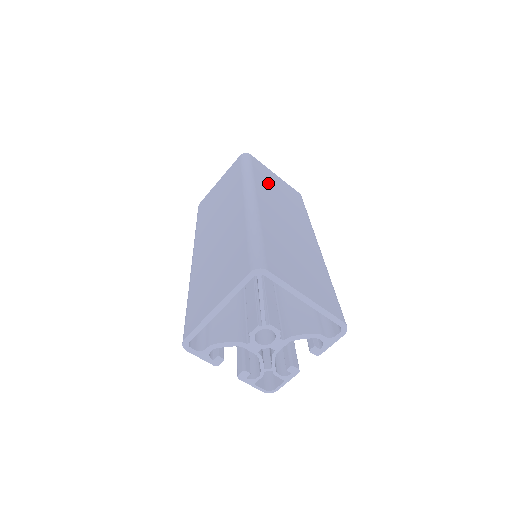
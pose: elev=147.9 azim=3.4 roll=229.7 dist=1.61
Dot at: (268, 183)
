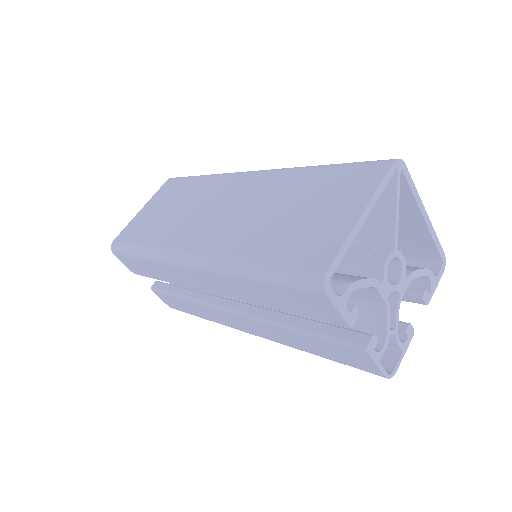
Dot at: occluded
